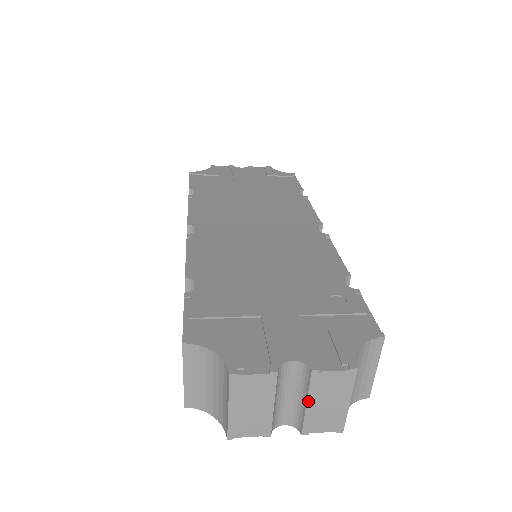
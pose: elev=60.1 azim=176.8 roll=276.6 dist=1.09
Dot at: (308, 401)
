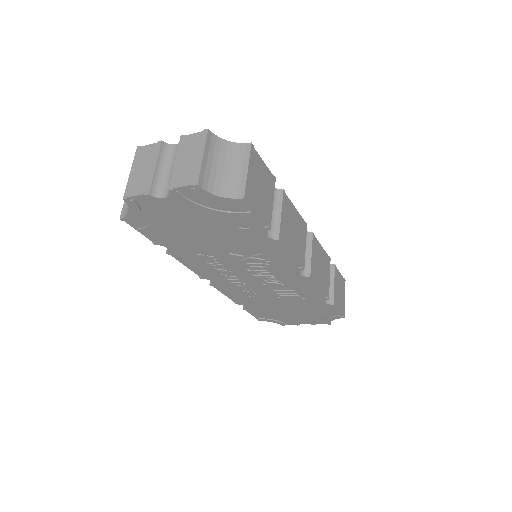
Dot at: (176, 160)
